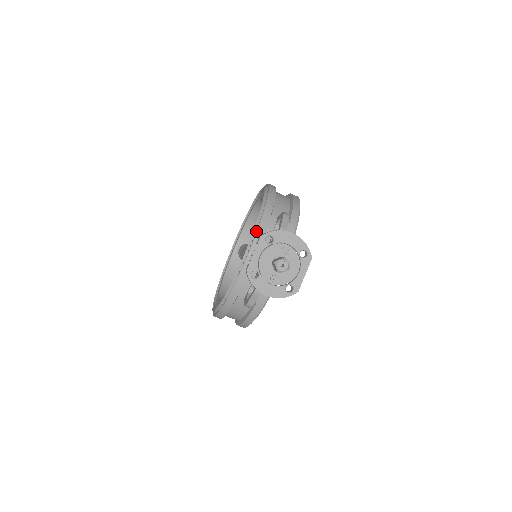
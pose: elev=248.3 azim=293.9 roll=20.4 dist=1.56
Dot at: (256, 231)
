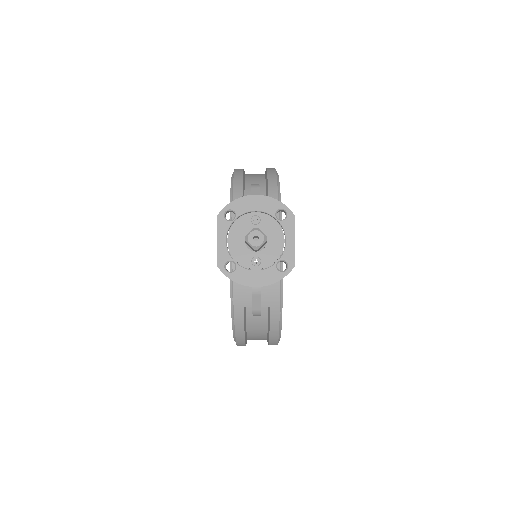
Dot at: occluded
